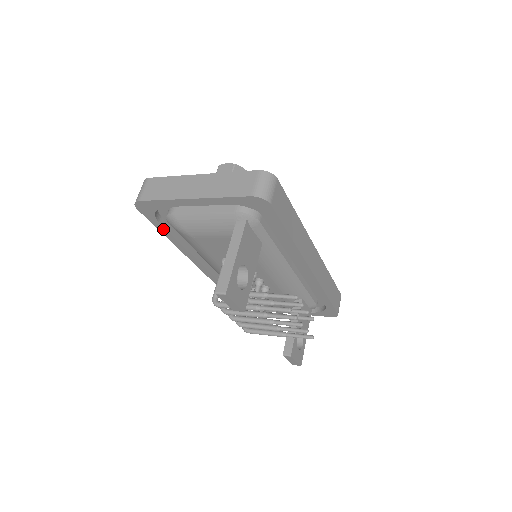
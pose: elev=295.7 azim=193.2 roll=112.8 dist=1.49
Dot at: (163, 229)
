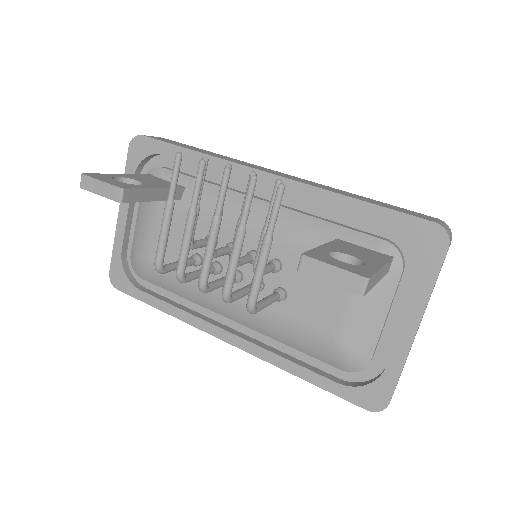
Dot at: (150, 298)
